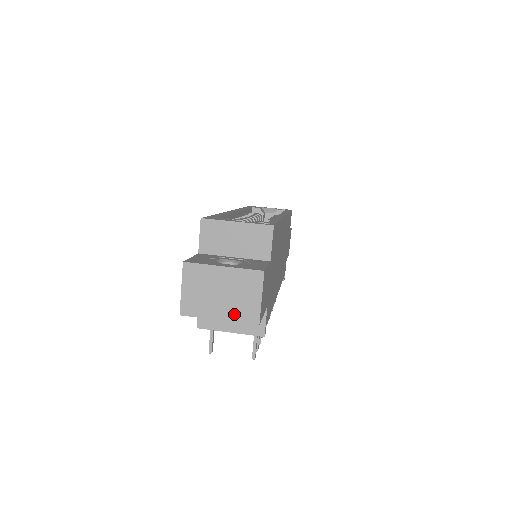
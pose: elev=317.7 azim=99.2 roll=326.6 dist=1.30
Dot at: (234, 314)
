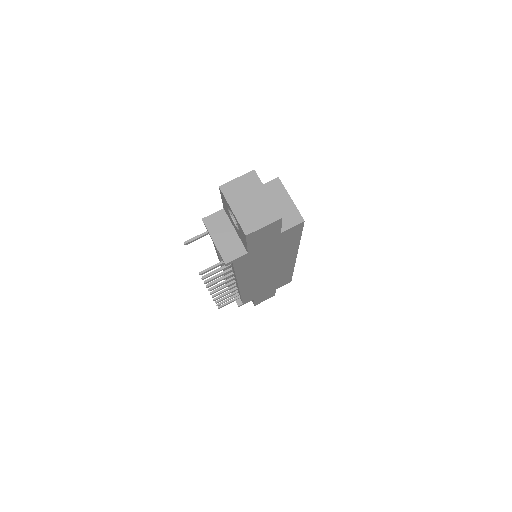
Dot at: (242, 217)
